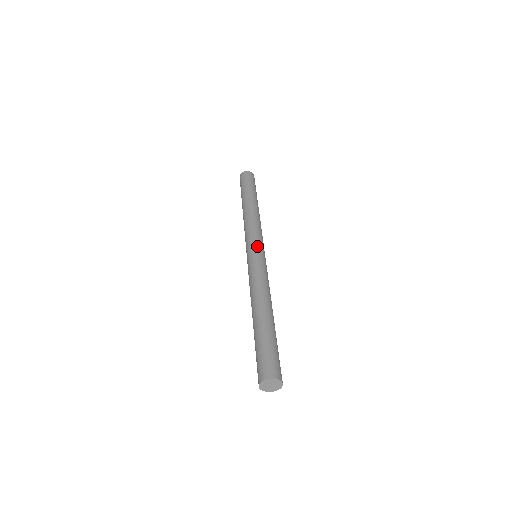
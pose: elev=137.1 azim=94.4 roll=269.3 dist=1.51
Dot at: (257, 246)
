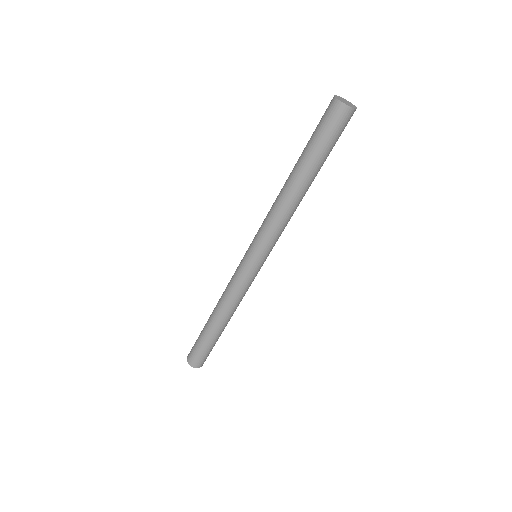
Dot at: occluded
